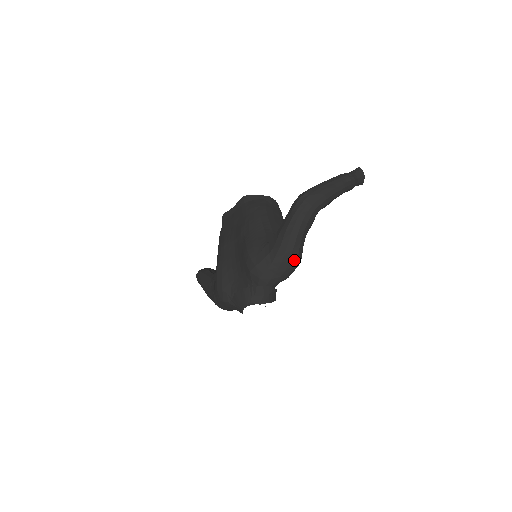
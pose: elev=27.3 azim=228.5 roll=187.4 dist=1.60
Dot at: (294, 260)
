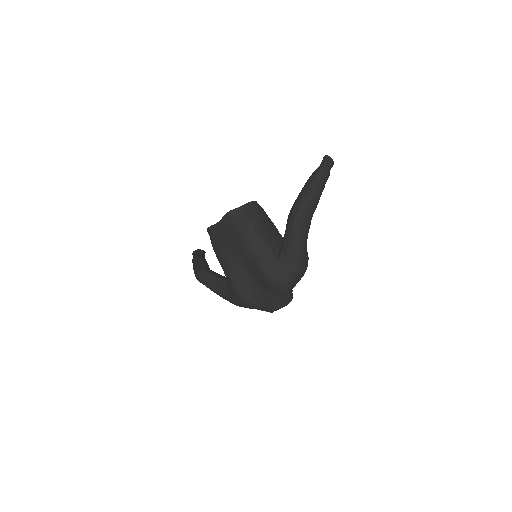
Dot at: (306, 266)
